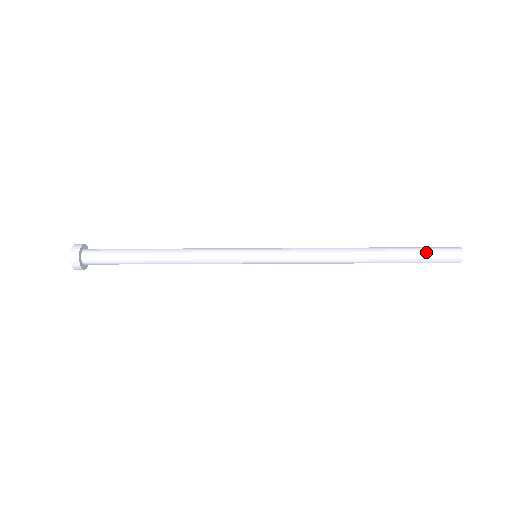
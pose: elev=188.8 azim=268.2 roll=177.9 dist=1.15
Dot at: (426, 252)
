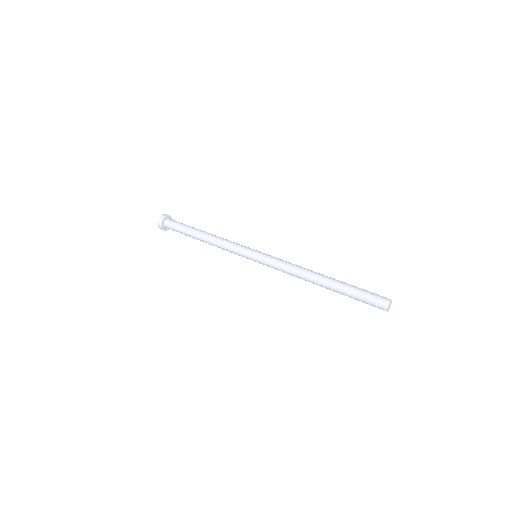
Dot at: (361, 301)
